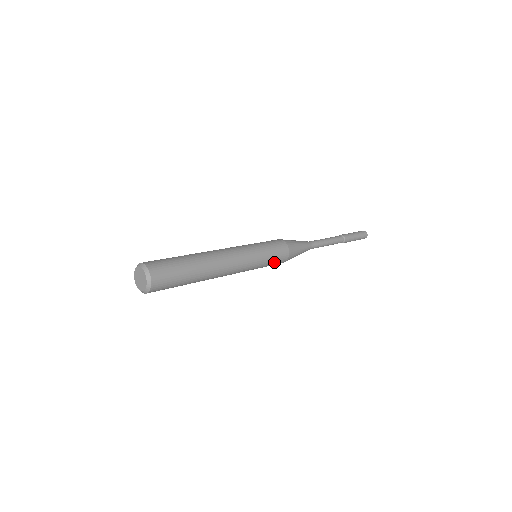
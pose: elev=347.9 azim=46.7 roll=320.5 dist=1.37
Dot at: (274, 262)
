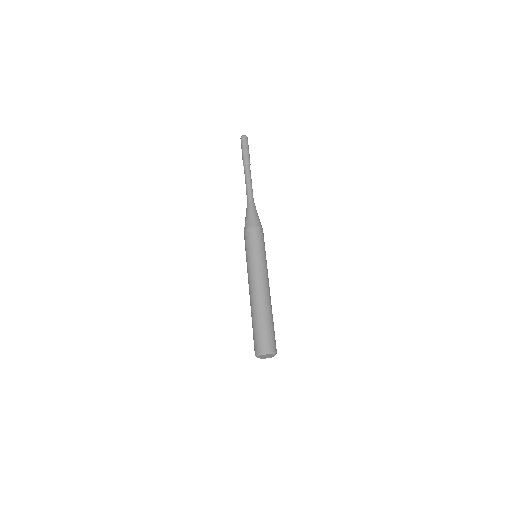
Dot at: (264, 244)
